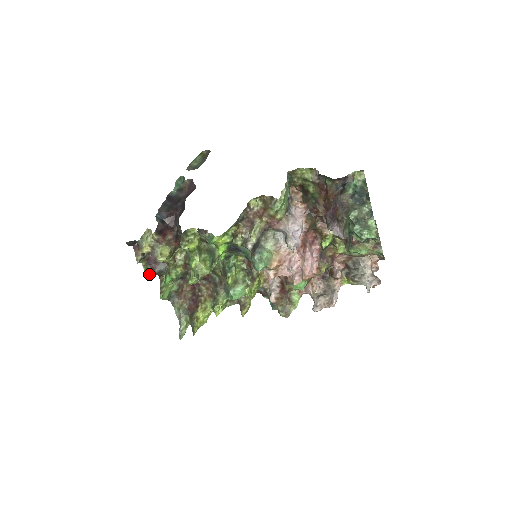
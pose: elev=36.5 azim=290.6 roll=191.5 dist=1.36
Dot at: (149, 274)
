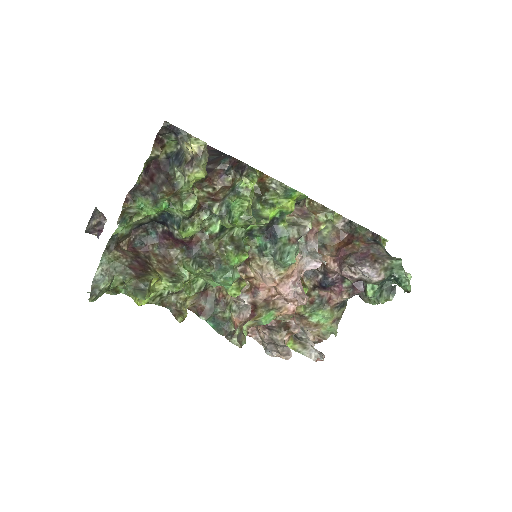
Dot at: (138, 183)
